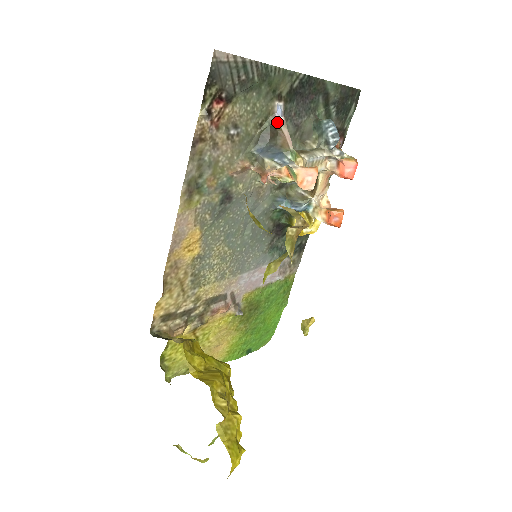
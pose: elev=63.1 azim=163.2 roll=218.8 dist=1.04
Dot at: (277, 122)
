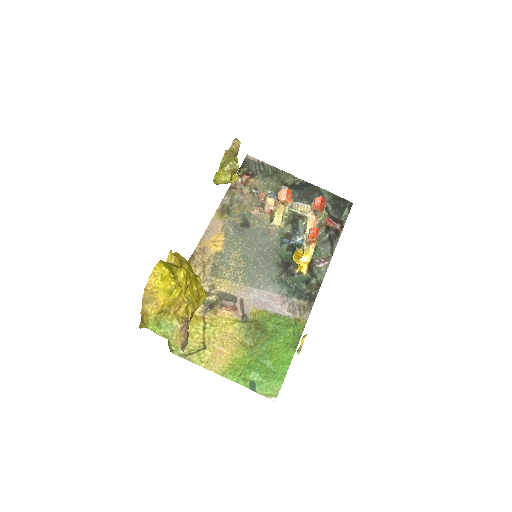
Dot at: occluded
